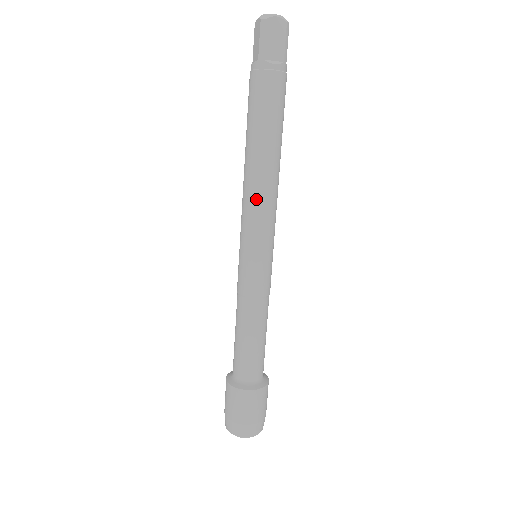
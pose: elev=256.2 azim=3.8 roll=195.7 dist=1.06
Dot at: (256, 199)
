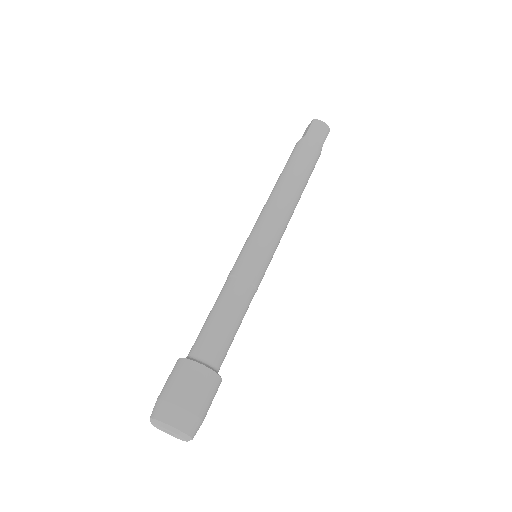
Dot at: (275, 206)
